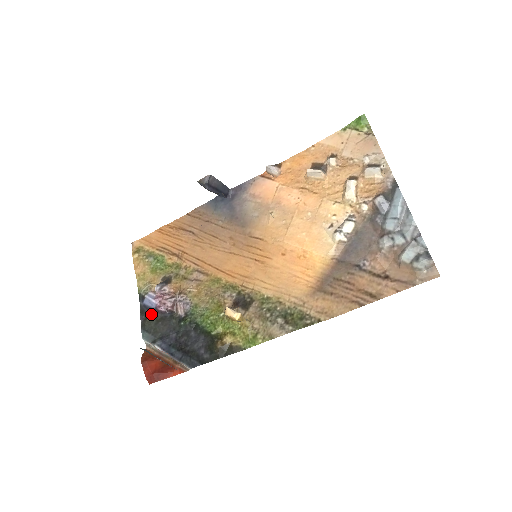
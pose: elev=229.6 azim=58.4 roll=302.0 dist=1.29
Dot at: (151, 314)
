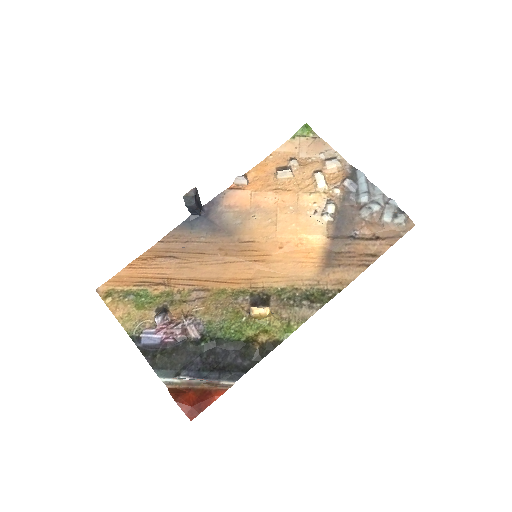
Dot at: (158, 350)
